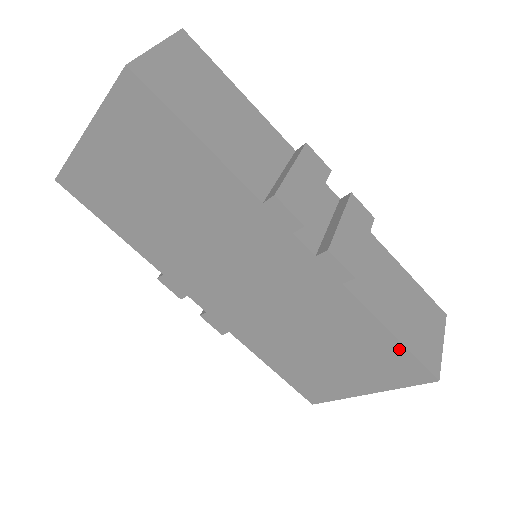
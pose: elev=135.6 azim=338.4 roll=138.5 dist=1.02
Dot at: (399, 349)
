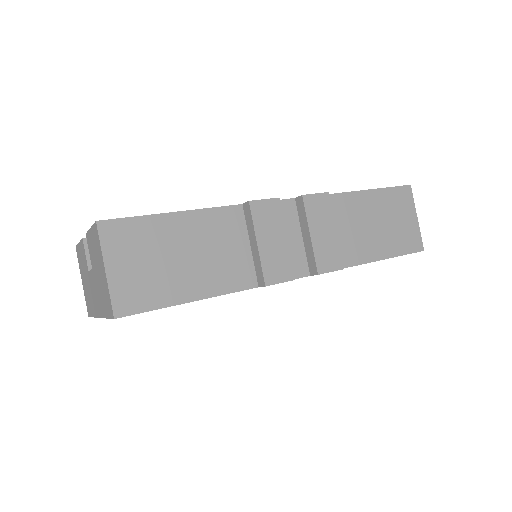
Dot at: occluded
